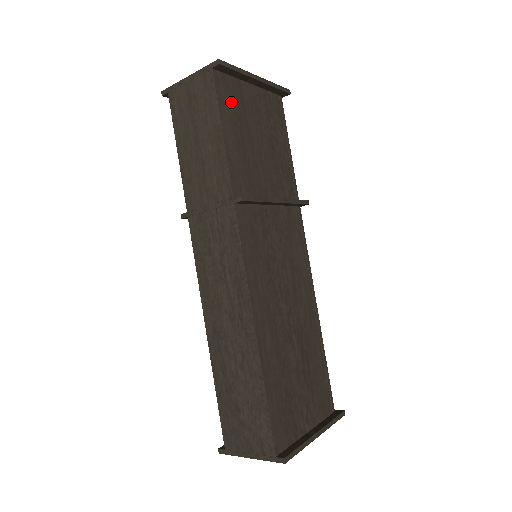
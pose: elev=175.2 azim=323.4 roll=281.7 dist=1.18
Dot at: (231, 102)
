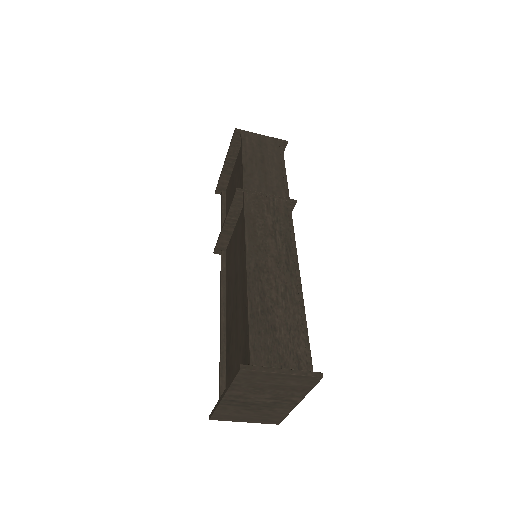
Dot at: occluded
